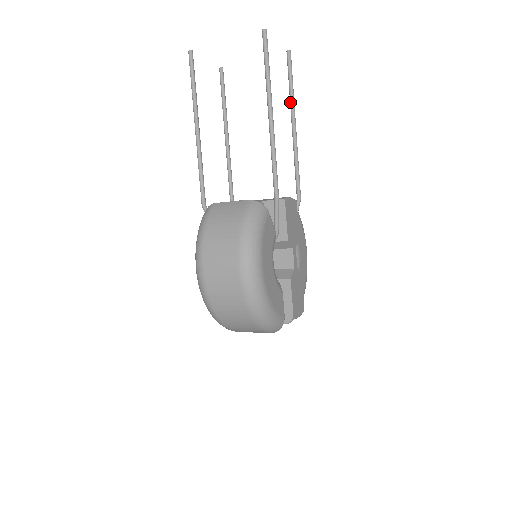
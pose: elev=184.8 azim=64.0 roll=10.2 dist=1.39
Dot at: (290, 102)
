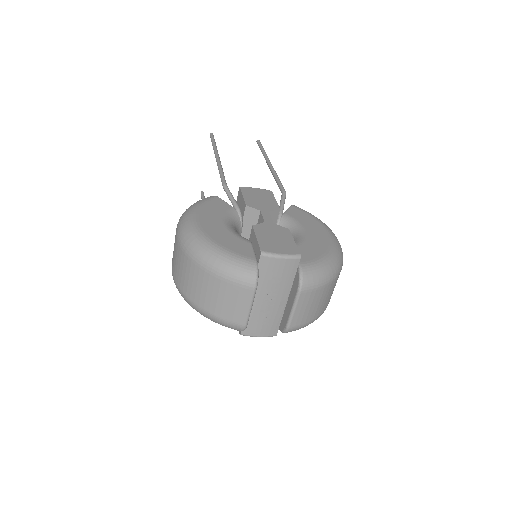
Dot at: occluded
